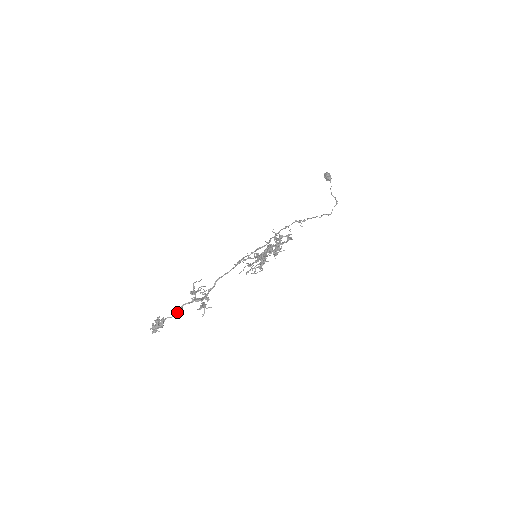
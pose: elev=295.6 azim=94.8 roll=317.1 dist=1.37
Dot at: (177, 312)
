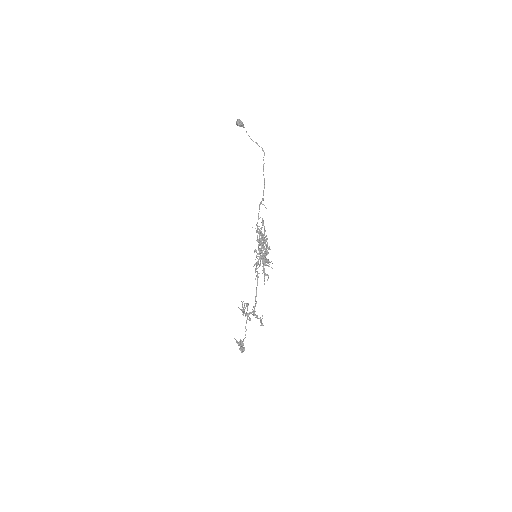
Dot at: occluded
